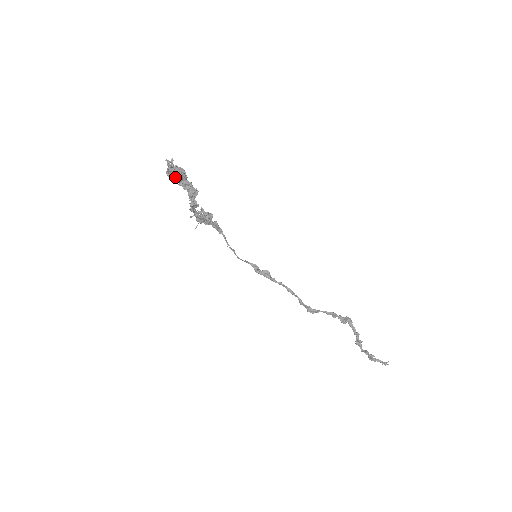
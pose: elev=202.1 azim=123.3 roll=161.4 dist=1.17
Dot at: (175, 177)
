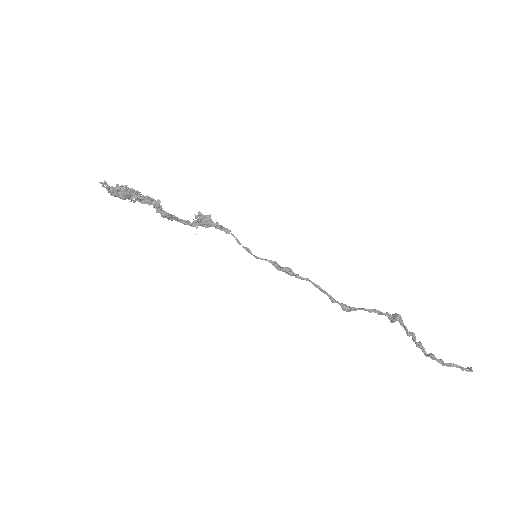
Dot at: (119, 196)
